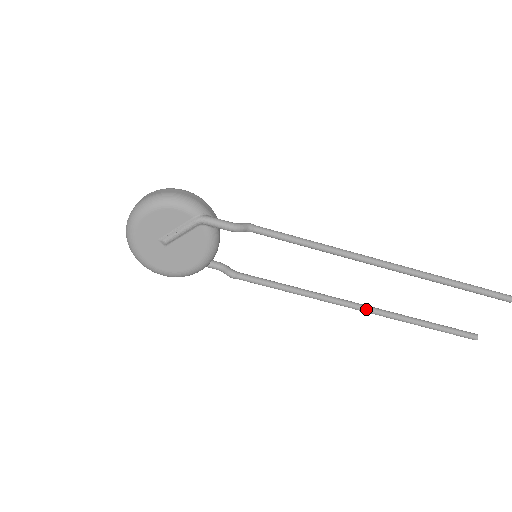
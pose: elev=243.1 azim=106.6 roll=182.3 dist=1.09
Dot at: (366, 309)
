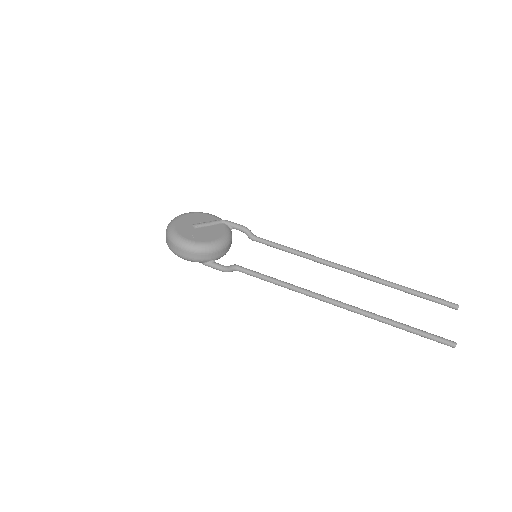
Dot at: (347, 304)
